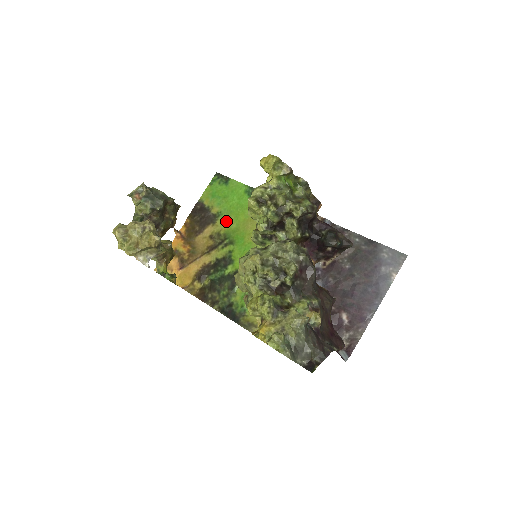
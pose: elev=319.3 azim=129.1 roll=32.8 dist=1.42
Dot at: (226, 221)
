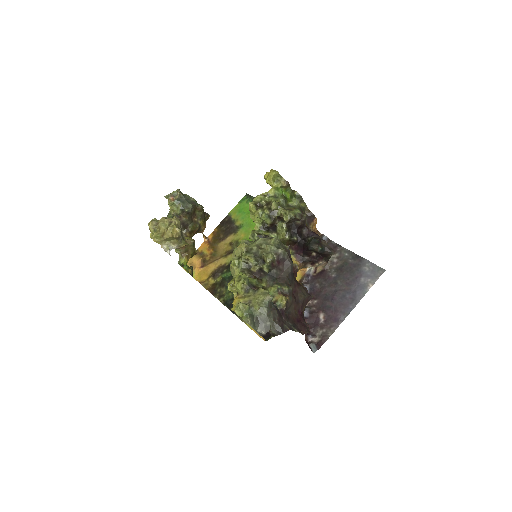
Dot at: (245, 232)
